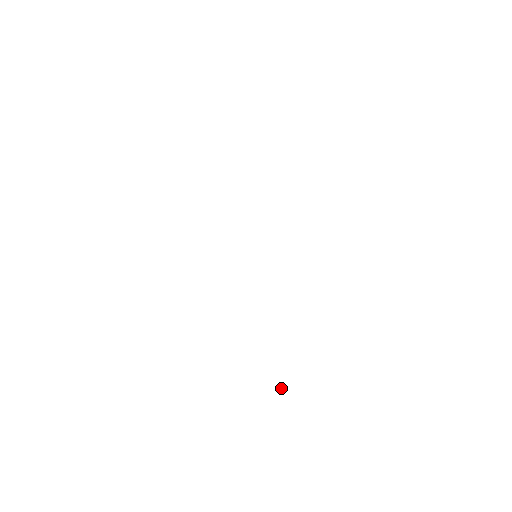
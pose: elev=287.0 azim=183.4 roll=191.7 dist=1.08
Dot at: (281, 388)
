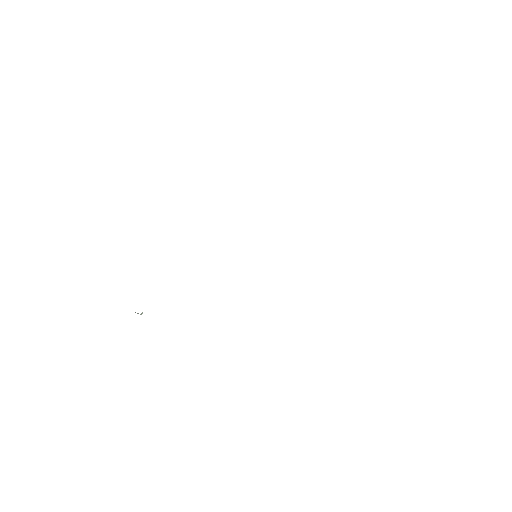
Dot at: occluded
